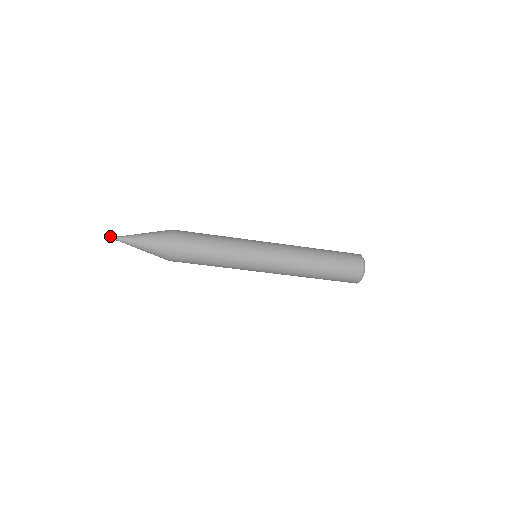
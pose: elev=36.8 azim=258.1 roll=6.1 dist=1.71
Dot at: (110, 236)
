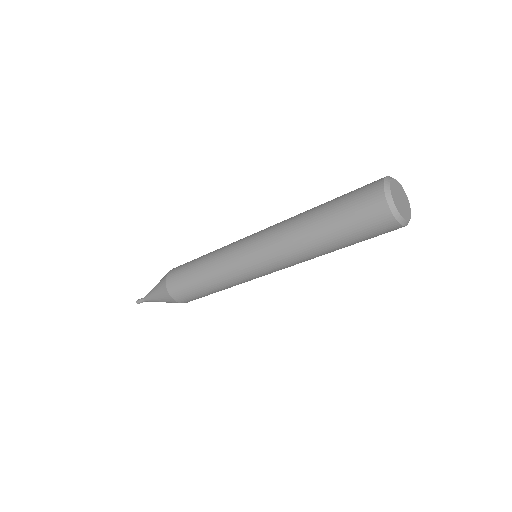
Dot at: (139, 303)
